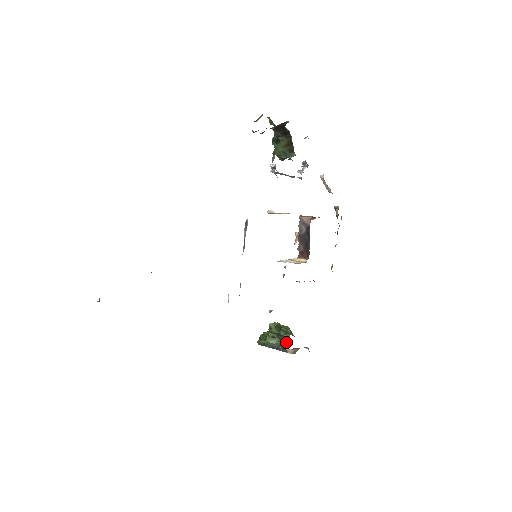
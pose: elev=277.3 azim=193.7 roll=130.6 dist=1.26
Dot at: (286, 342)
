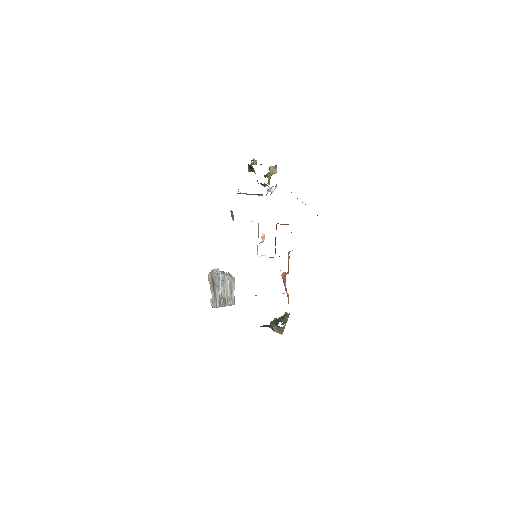
Dot at: (277, 324)
